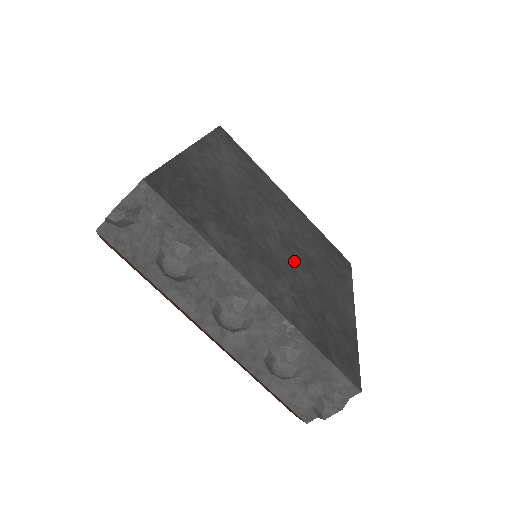
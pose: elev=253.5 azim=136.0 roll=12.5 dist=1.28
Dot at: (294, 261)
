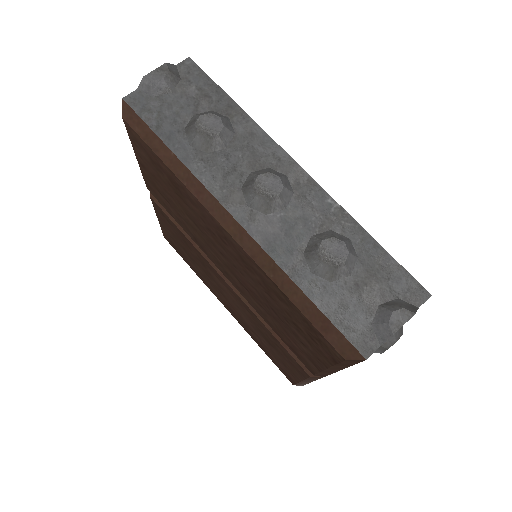
Dot at: occluded
